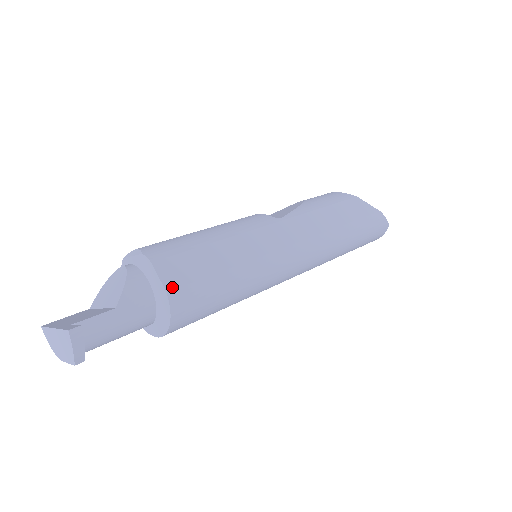
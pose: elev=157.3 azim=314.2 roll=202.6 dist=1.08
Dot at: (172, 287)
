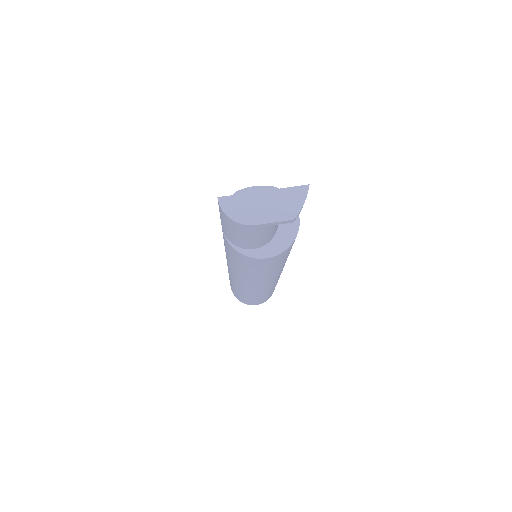
Dot at: occluded
